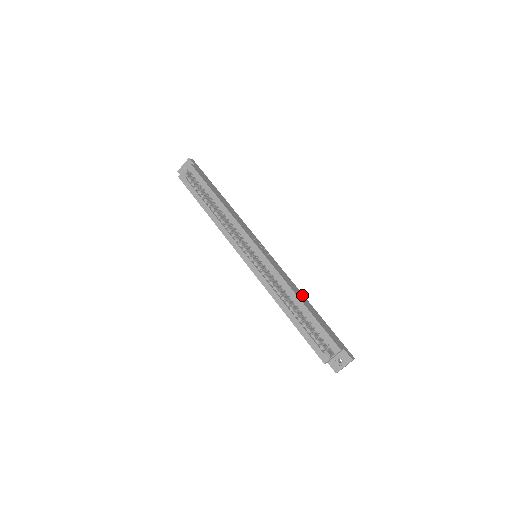
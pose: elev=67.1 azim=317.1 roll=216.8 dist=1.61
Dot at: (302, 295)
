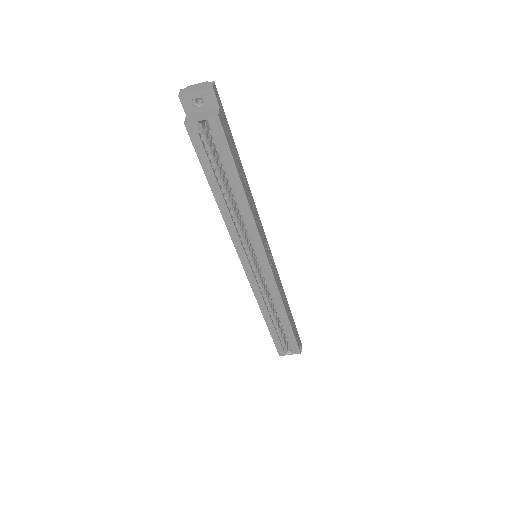
Dot at: (286, 301)
